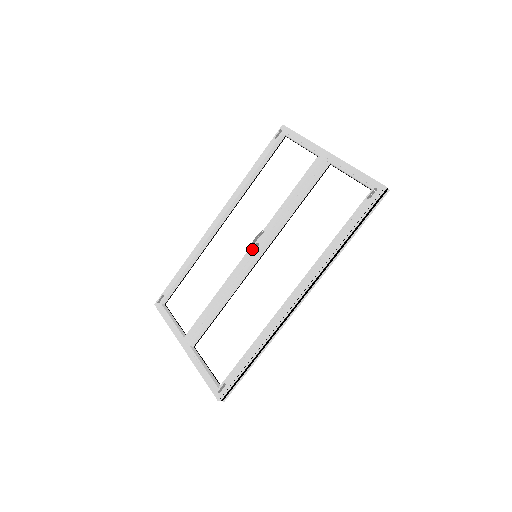
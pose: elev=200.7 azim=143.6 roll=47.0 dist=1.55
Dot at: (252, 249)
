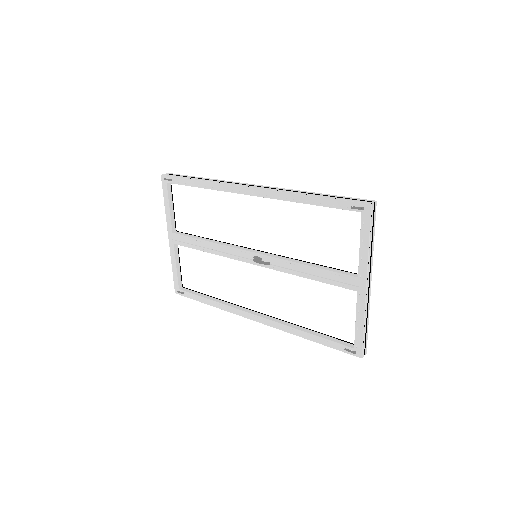
Dot at: (254, 257)
